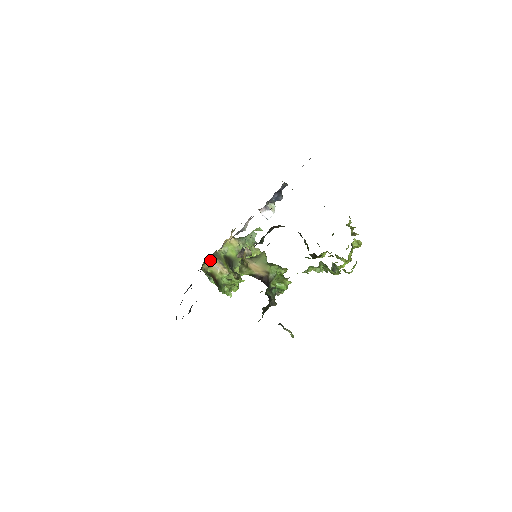
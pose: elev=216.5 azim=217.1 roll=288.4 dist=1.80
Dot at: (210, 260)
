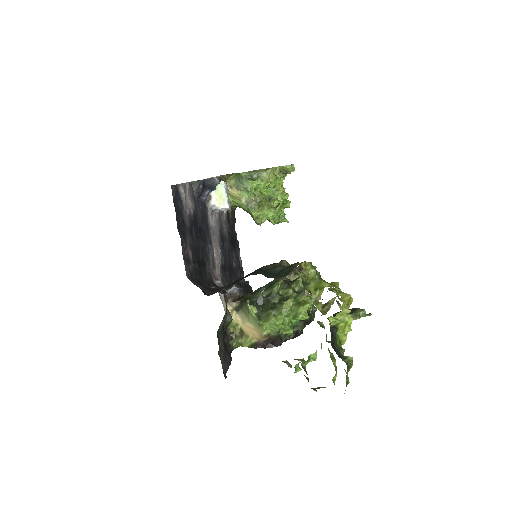
Dot at: occluded
